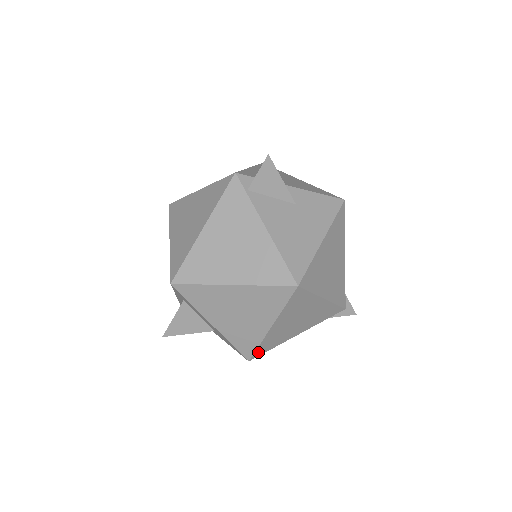
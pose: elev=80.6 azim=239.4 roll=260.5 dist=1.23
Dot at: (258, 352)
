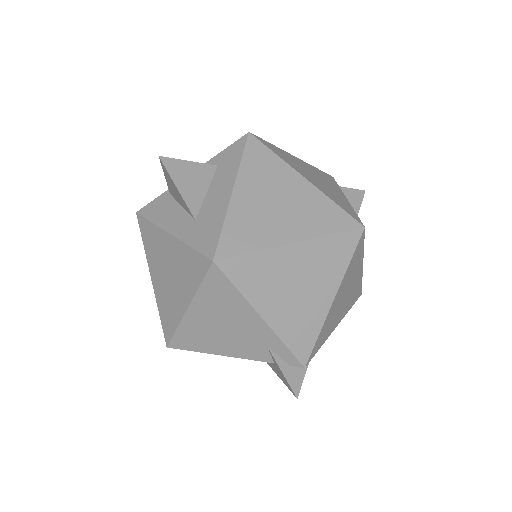
Dot at: (234, 264)
